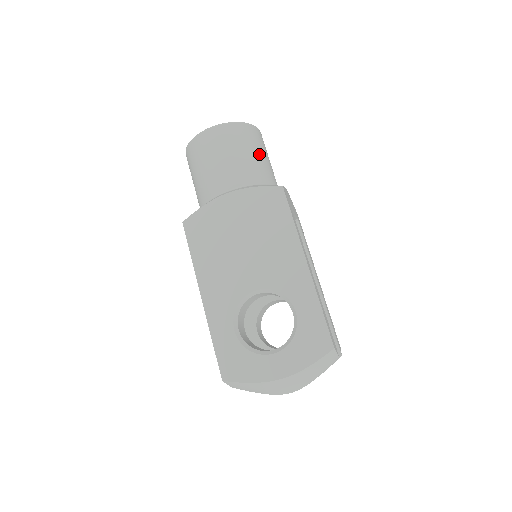
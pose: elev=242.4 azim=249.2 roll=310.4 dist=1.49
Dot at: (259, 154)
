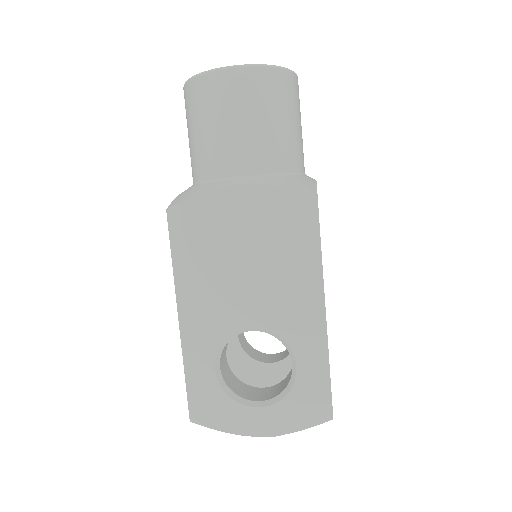
Dot at: (291, 122)
